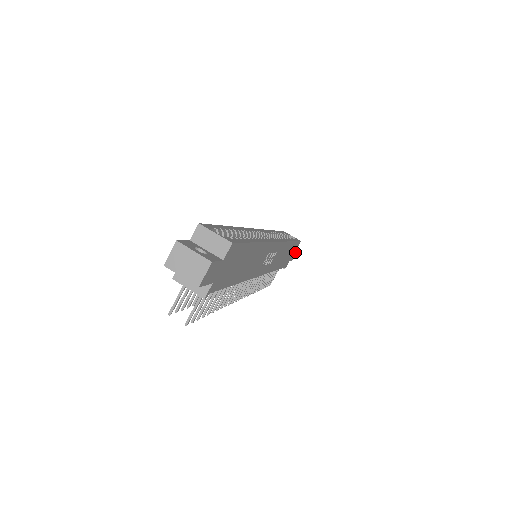
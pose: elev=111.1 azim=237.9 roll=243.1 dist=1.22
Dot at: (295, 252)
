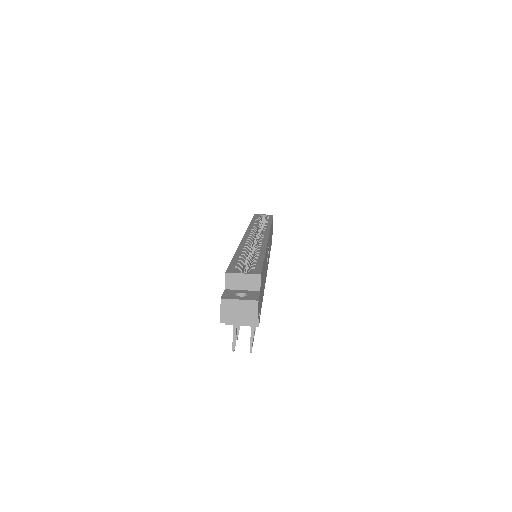
Dot at: occluded
